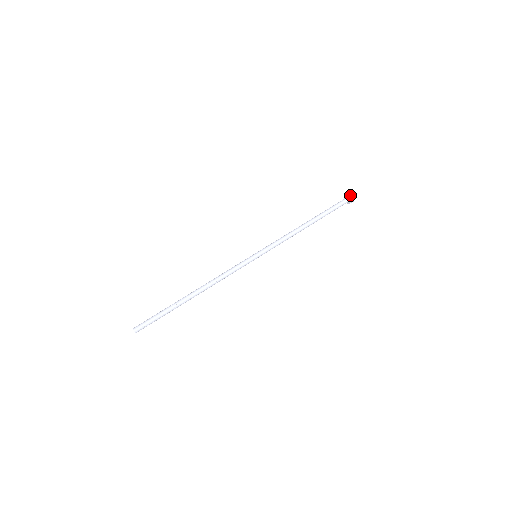
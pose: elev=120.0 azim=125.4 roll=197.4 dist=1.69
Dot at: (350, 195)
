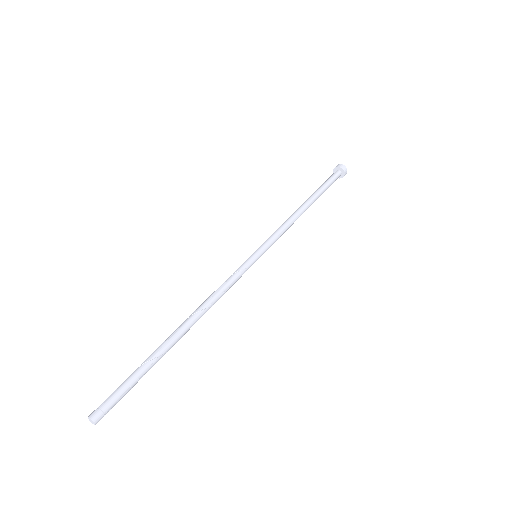
Dot at: (346, 169)
